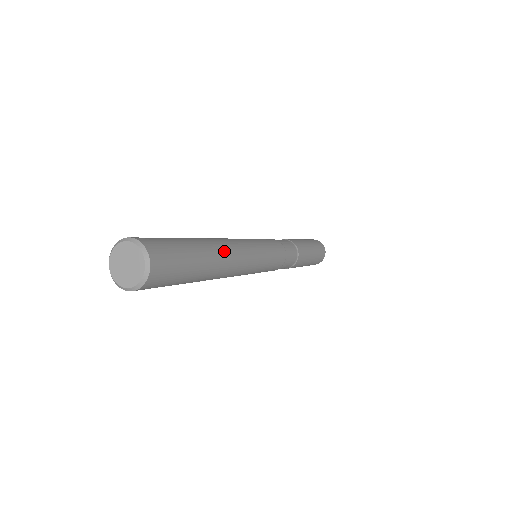
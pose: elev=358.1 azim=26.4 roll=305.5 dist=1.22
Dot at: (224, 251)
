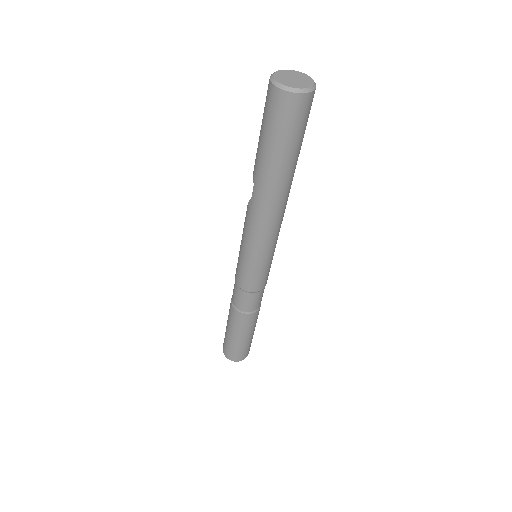
Dot at: occluded
